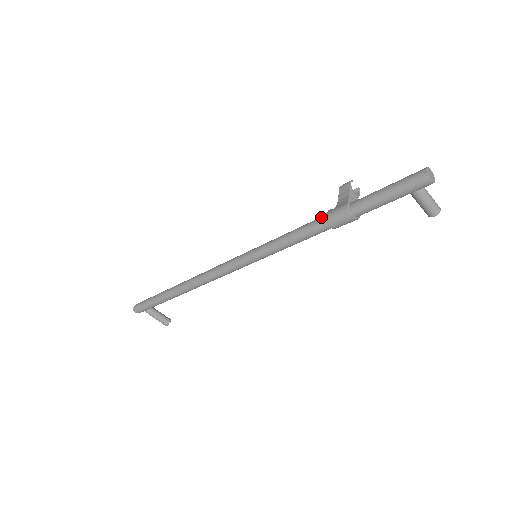
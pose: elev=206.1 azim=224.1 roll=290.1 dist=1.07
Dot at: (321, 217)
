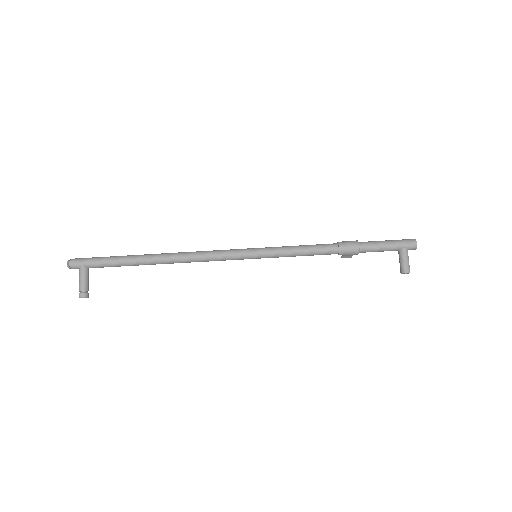
Dot at: (332, 244)
